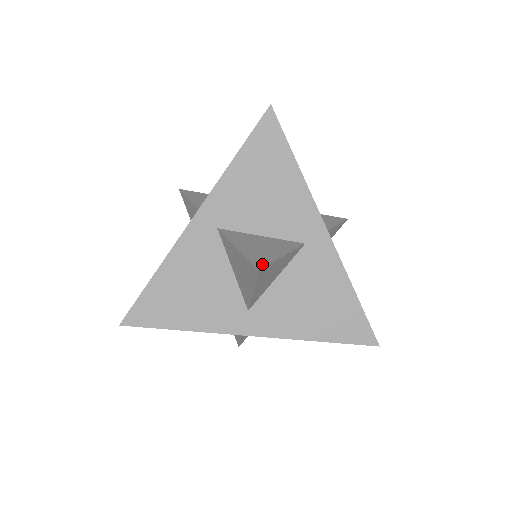
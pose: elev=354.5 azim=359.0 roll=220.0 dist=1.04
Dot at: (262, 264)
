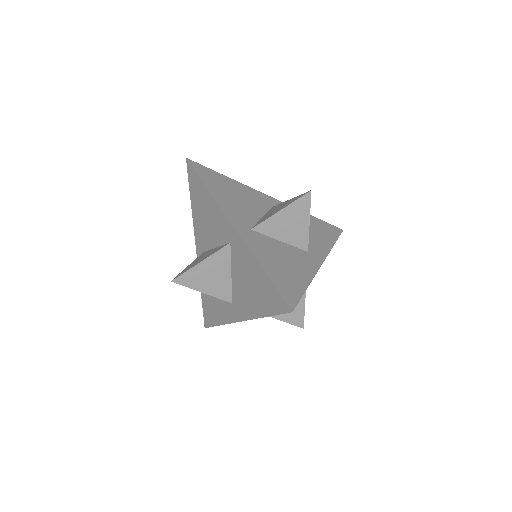
Dot at: (179, 275)
